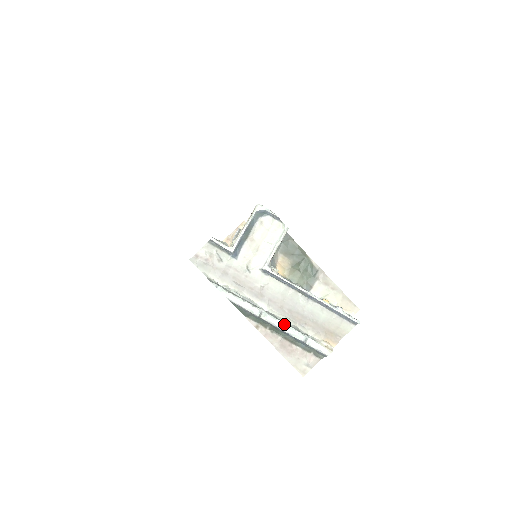
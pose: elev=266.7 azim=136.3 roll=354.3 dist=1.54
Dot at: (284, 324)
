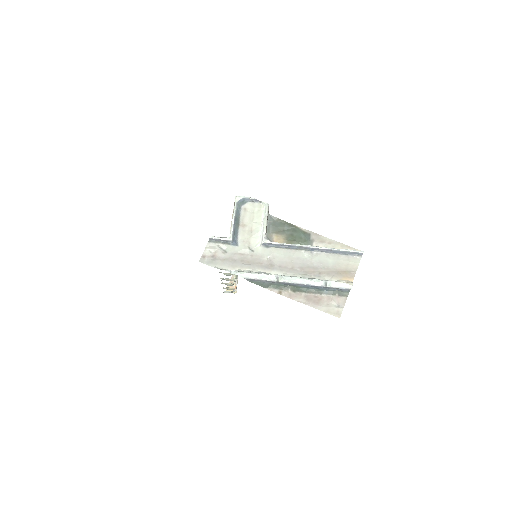
Dot at: (301, 278)
